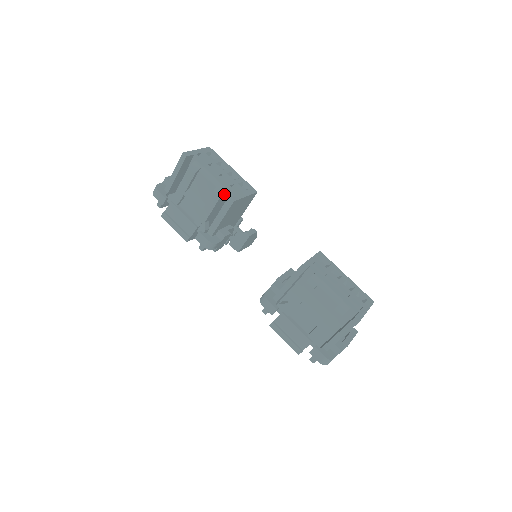
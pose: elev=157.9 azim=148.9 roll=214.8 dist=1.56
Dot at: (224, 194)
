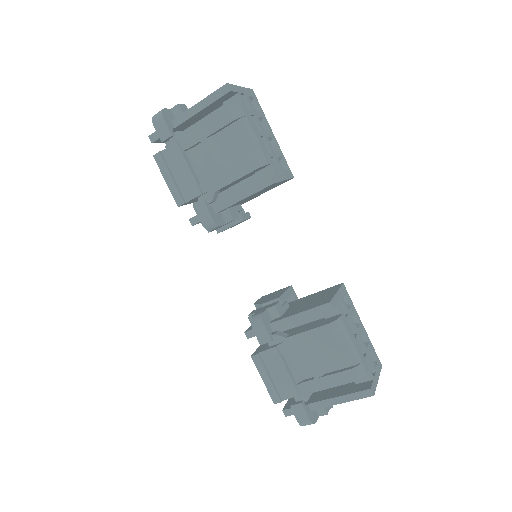
Dot at: (262, 166)
